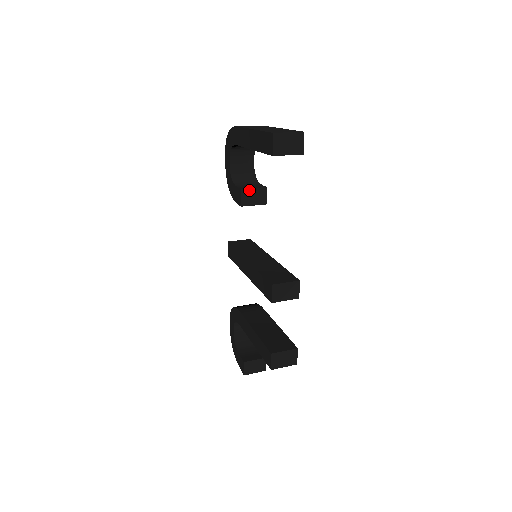
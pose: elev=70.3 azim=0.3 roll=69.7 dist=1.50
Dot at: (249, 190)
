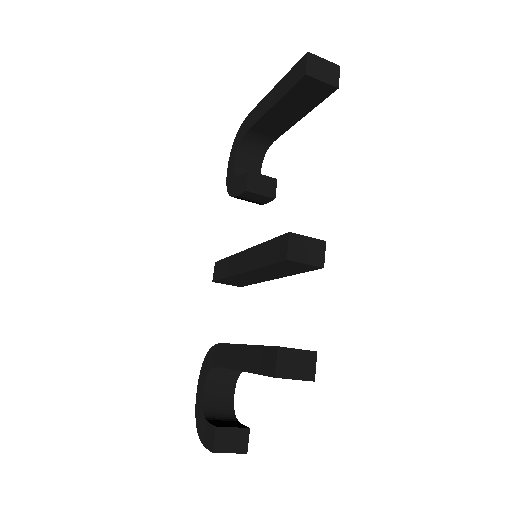
Dot at: (257, 175)
